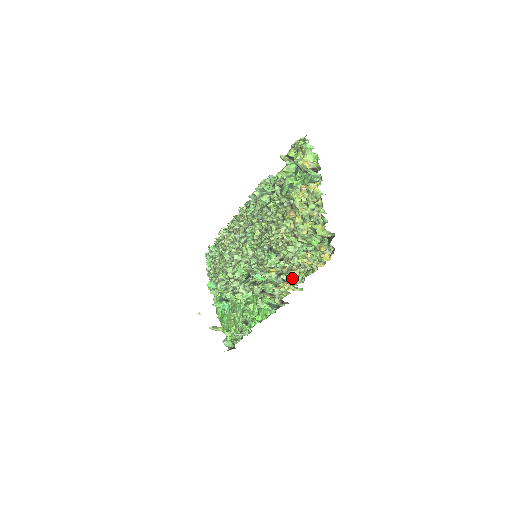
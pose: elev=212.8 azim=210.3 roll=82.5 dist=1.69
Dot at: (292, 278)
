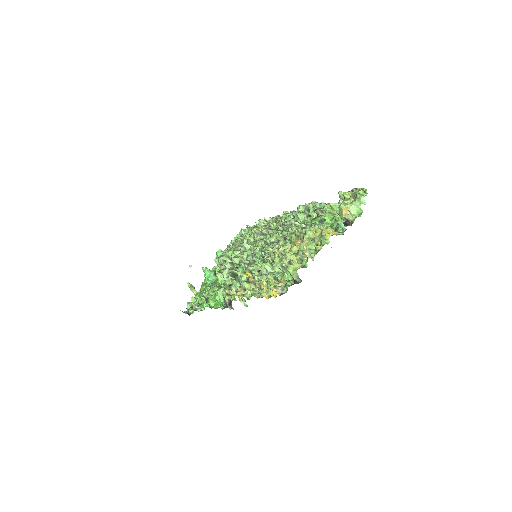
Dot at: occluded
